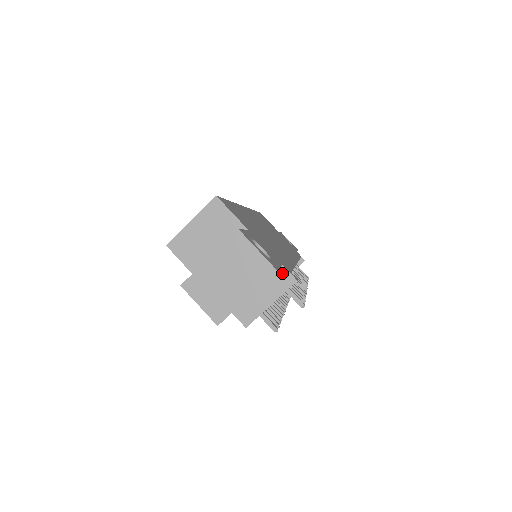
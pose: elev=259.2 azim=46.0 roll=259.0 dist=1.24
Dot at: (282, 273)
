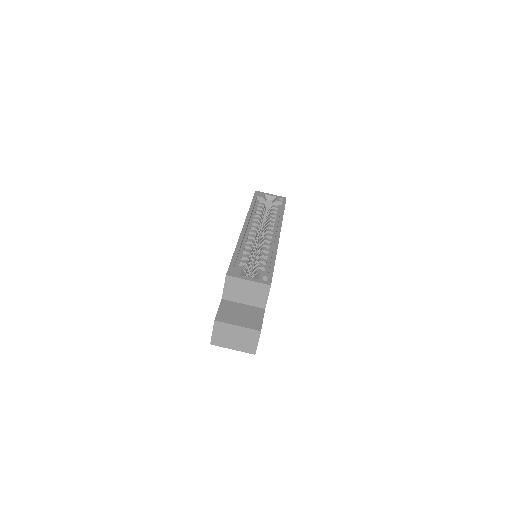
Dot at: occluded
